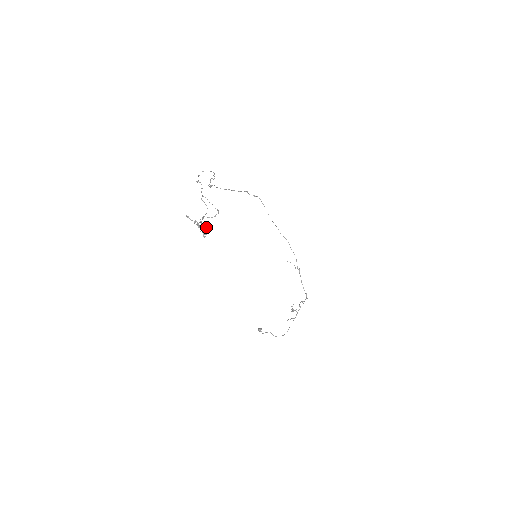
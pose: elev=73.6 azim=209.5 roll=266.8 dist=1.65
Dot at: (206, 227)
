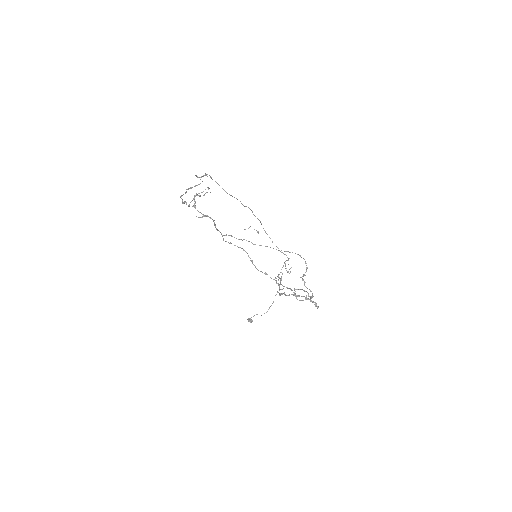
Dot at: (299, 289)
